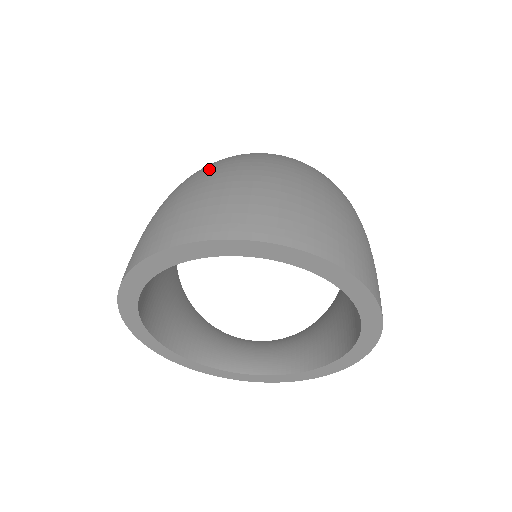
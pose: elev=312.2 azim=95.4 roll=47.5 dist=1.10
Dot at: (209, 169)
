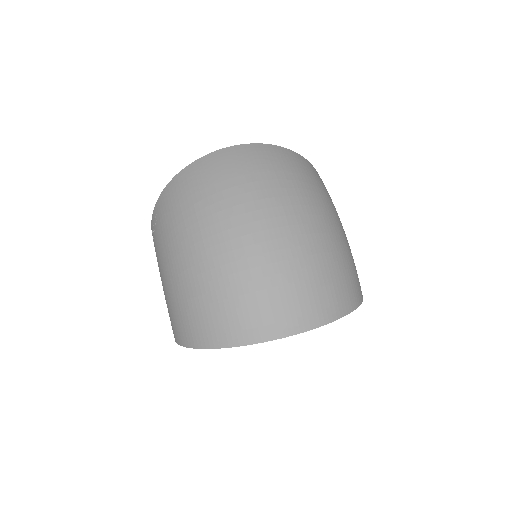
Dot at: (216, 233)
